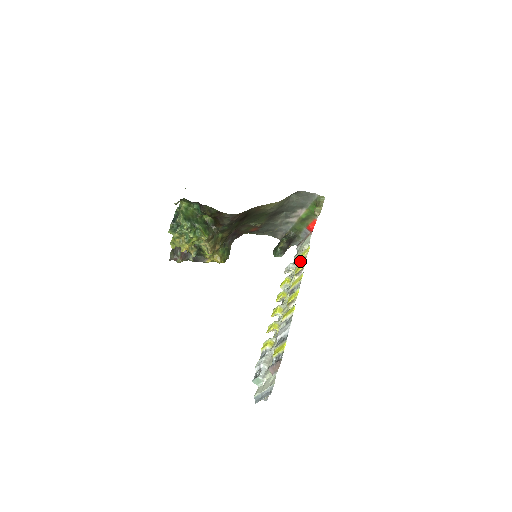
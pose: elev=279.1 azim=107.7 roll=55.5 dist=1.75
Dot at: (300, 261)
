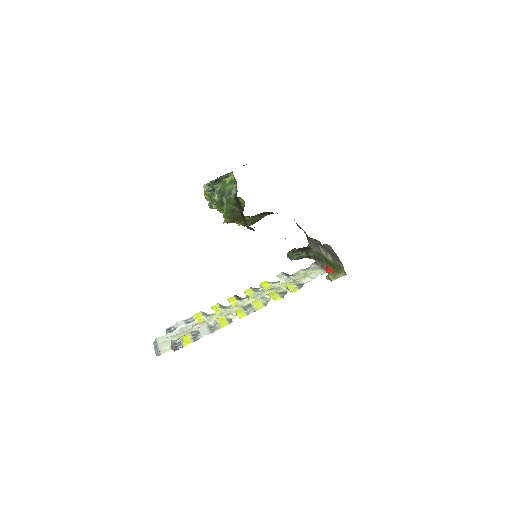
Dot at: (286, 287)
